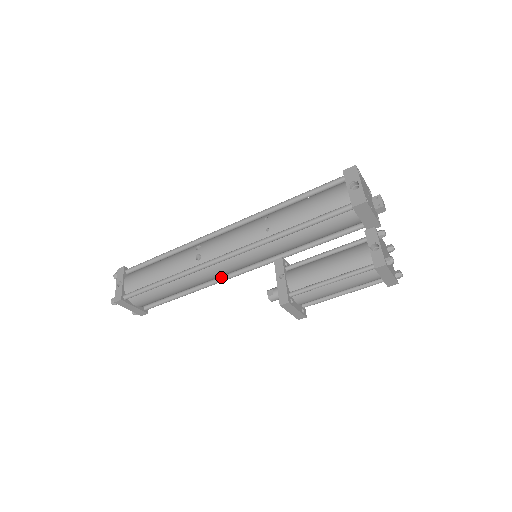
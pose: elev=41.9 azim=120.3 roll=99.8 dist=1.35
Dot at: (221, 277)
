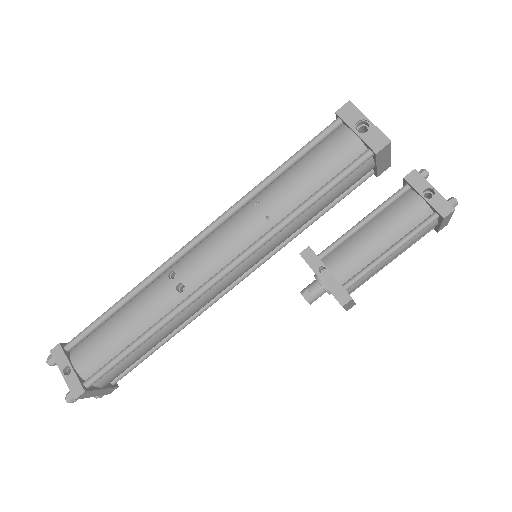
Dot at: occluded
